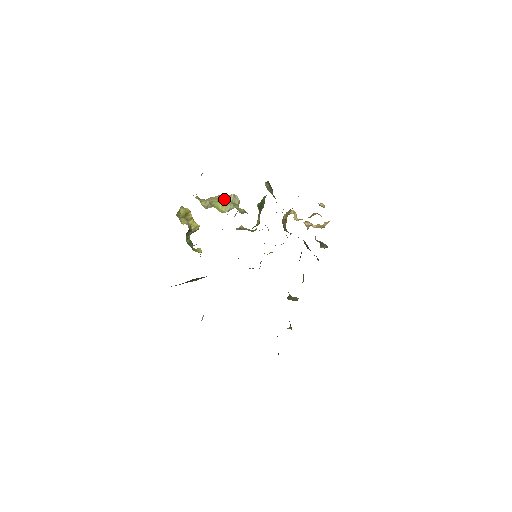
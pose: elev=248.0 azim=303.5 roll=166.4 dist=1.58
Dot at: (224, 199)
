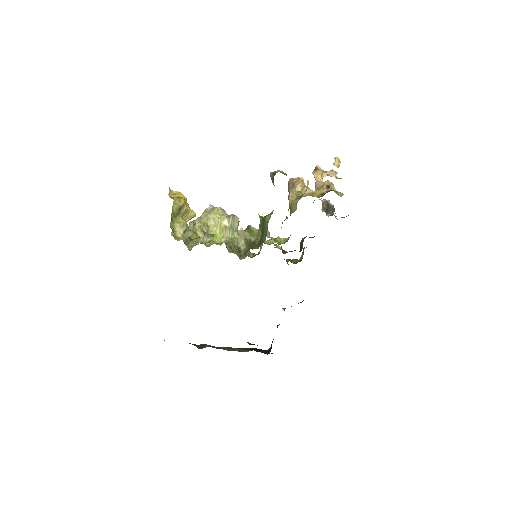
Dot at: (222, 222)
